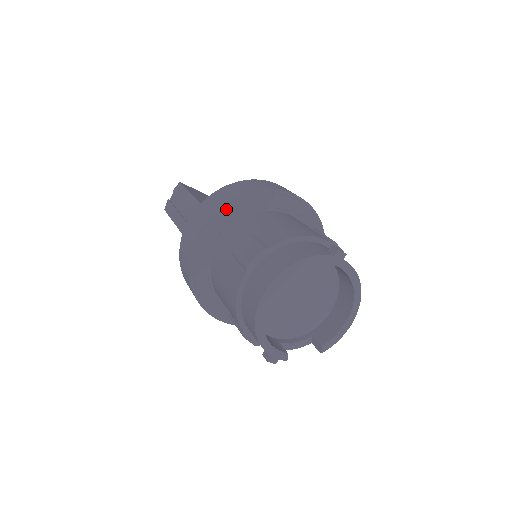
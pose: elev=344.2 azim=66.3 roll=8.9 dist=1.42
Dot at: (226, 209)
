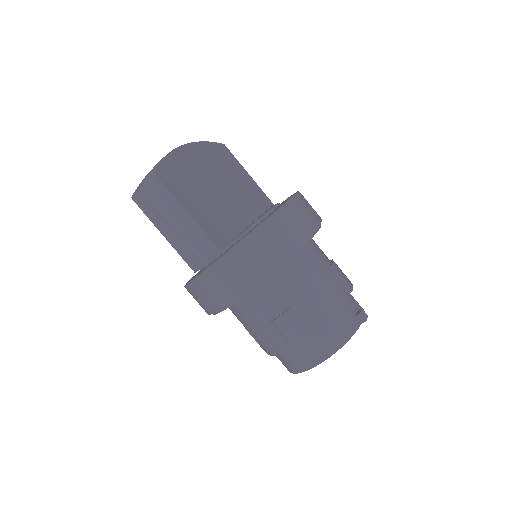
Dot at: (263, 280)
